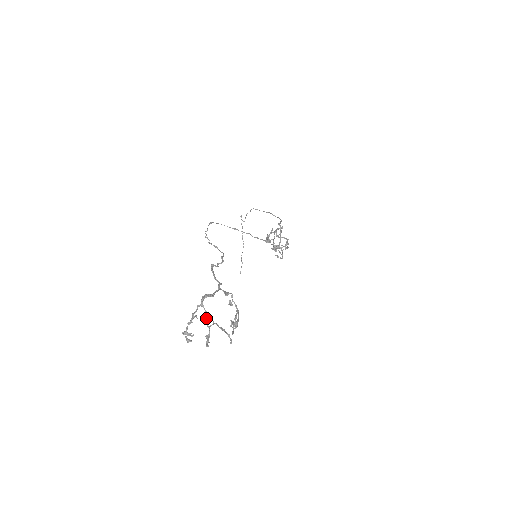
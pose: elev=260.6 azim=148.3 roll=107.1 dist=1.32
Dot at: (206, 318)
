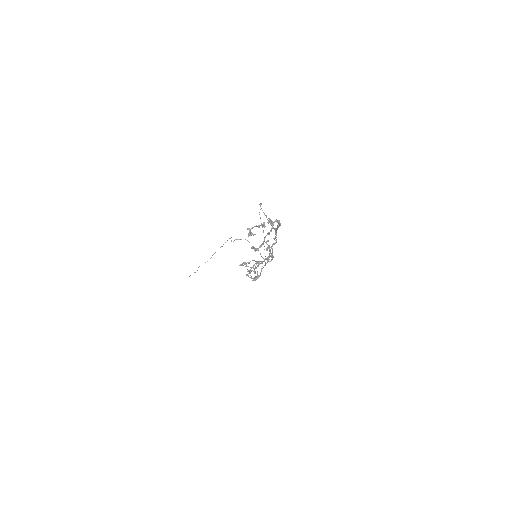
Dot at: (268, 233)
